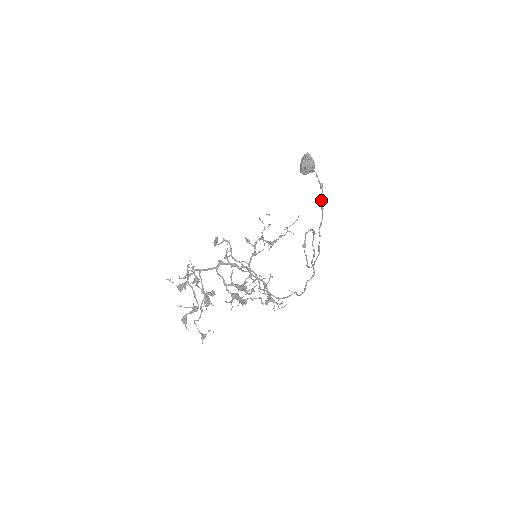
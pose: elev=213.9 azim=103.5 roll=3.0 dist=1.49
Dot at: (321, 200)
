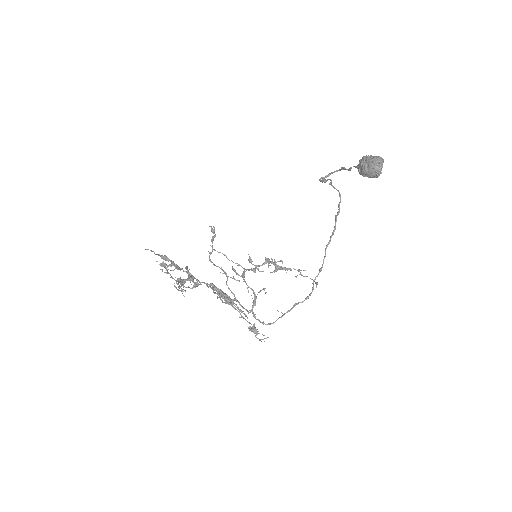
Dot at: occluded
